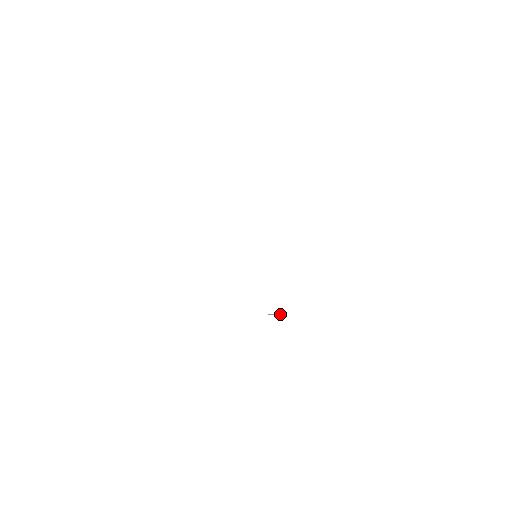
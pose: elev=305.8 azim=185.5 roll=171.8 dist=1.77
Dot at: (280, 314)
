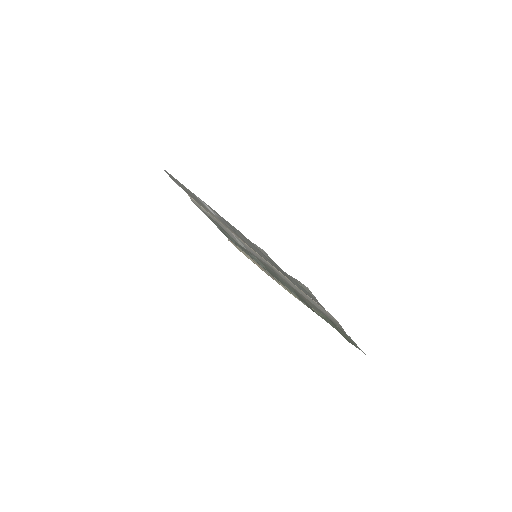
Dot at: (313, 309)
